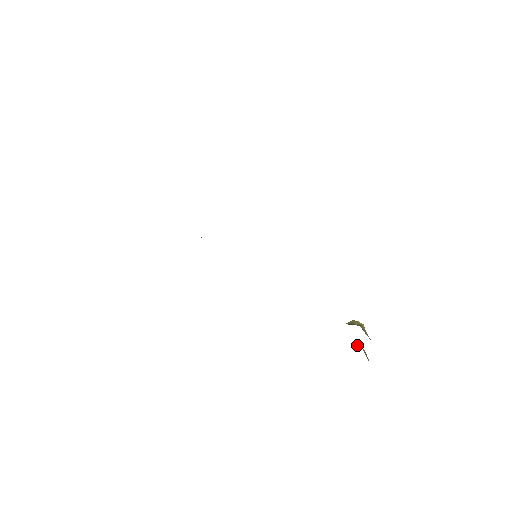
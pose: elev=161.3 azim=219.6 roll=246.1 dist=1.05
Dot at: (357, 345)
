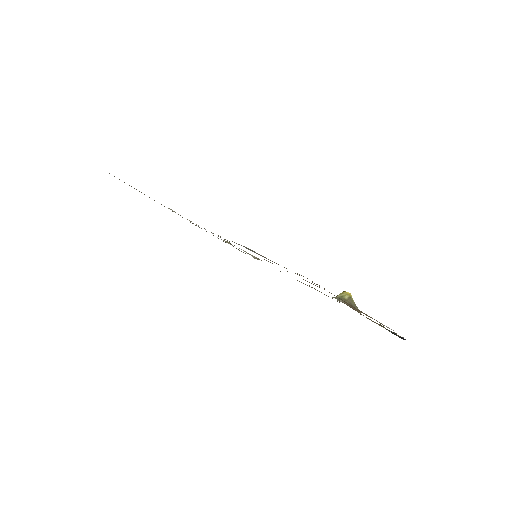
Dot at: occluded
